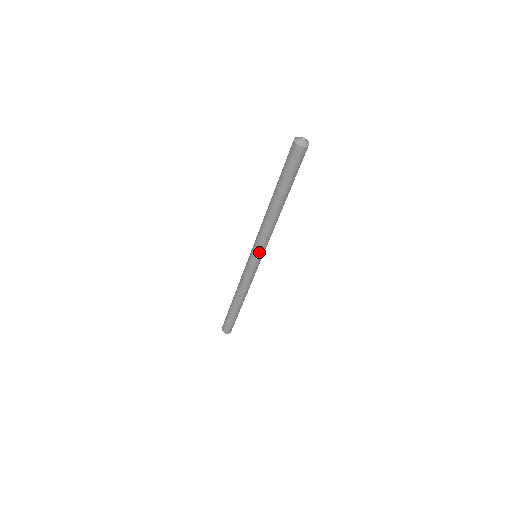
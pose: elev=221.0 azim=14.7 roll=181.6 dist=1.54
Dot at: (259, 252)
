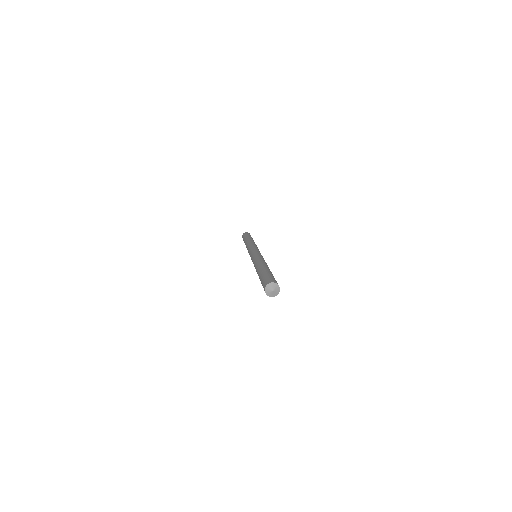
Dot at: occluded
